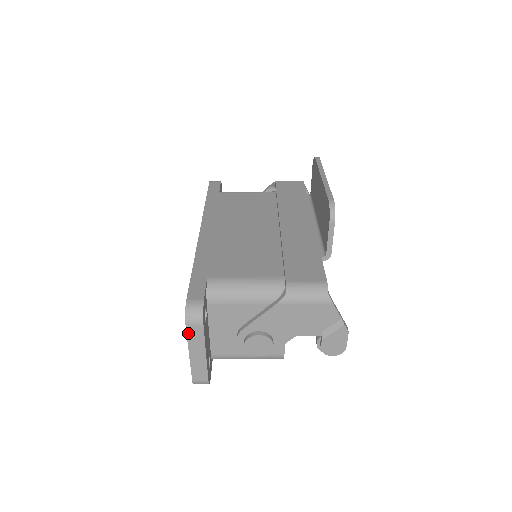
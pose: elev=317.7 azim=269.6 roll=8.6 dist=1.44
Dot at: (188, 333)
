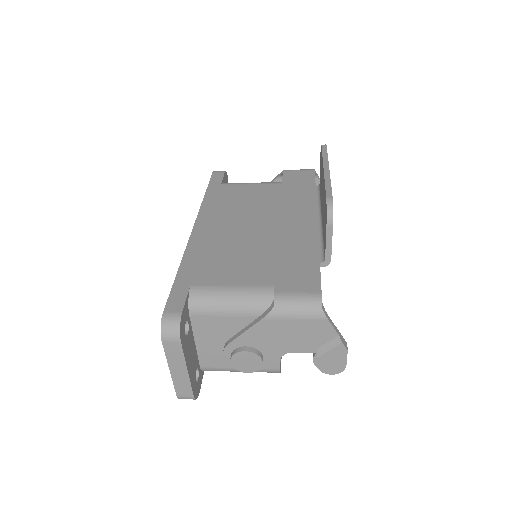
Dot at: (165, 349)
